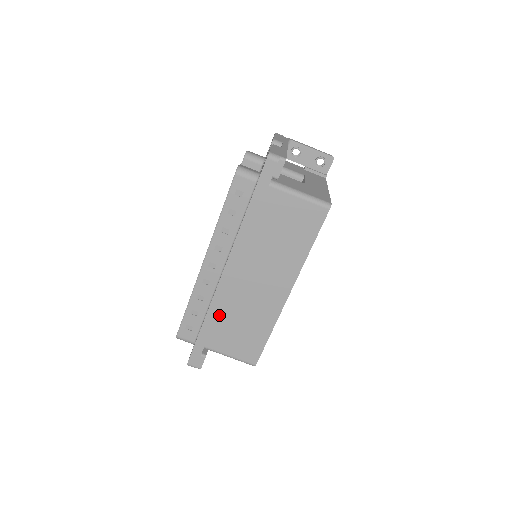
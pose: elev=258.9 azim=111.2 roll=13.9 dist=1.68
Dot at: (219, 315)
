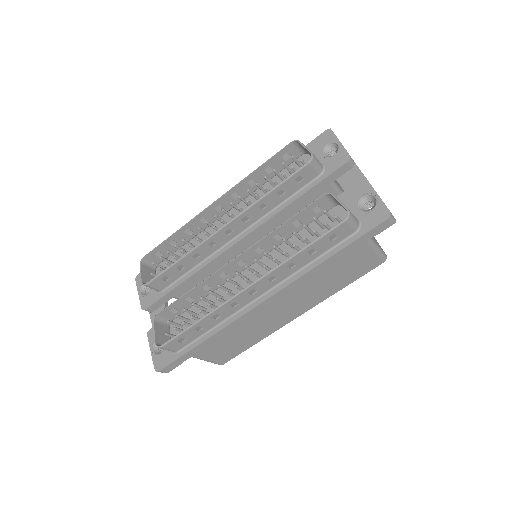
Dot at: occluded
